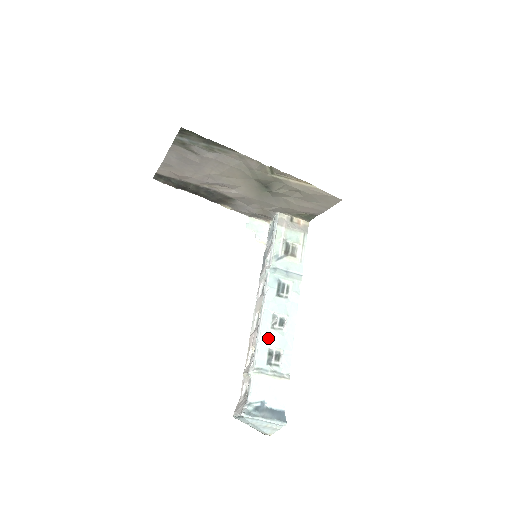
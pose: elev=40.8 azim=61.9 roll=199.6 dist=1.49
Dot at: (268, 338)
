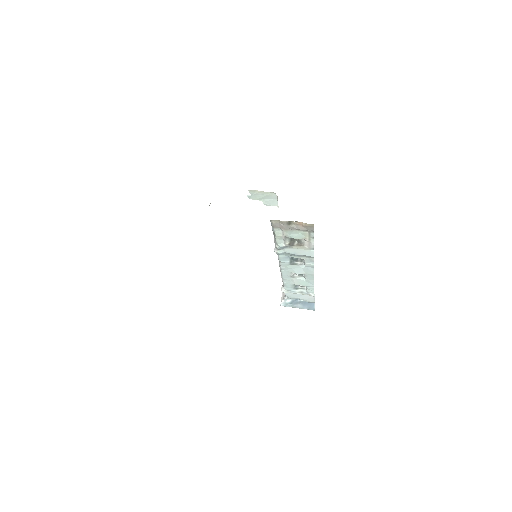
Dot at: (291, 281)
